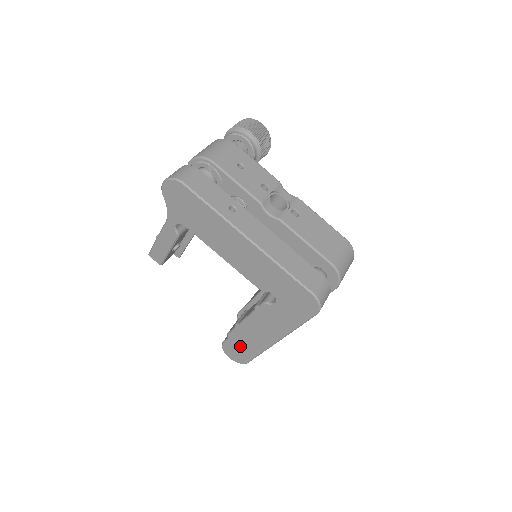
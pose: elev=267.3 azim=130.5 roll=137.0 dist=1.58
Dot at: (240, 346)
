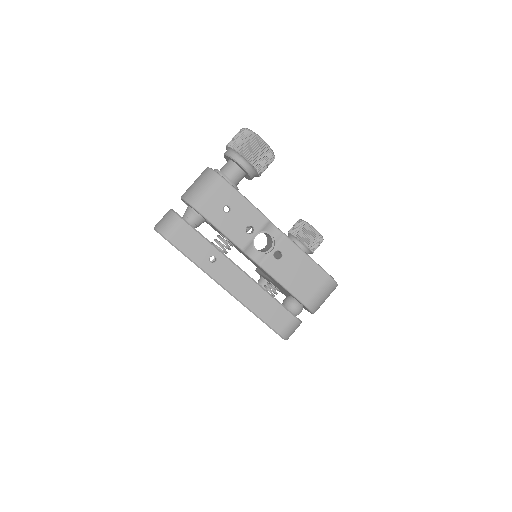
Dot at: occluded
